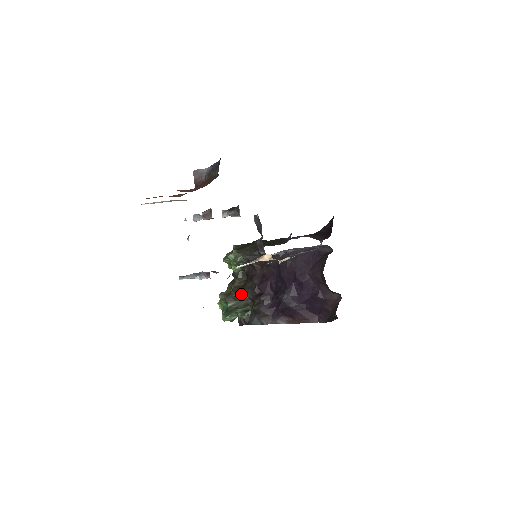
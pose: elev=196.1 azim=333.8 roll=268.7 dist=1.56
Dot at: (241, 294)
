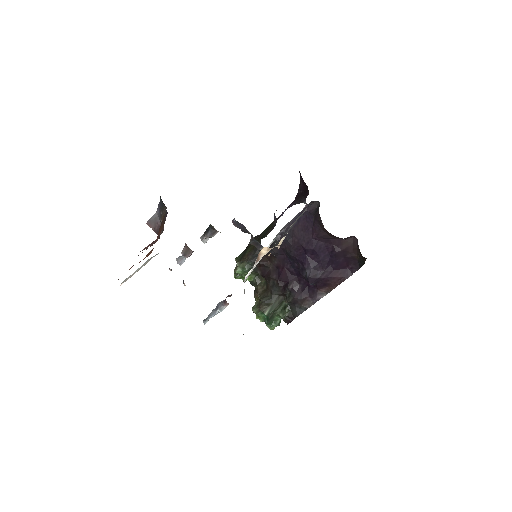
Dot at: (270, 297)
